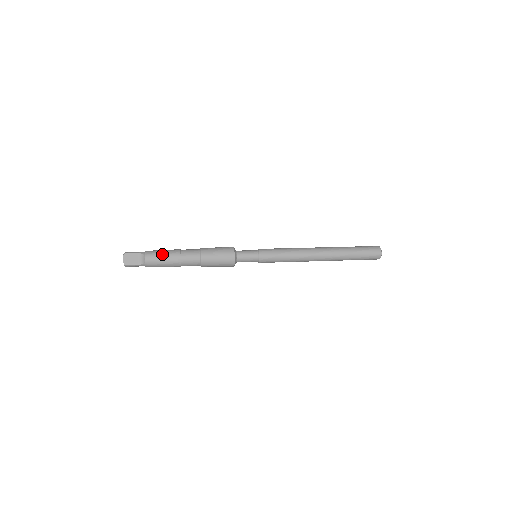
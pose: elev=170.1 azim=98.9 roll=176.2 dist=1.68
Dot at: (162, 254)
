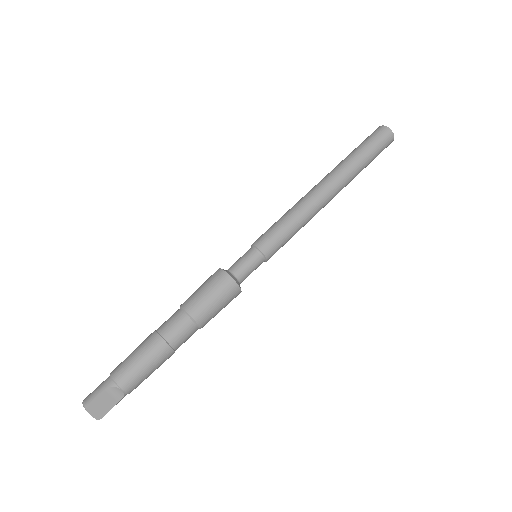
Dot at: (140, 363)
